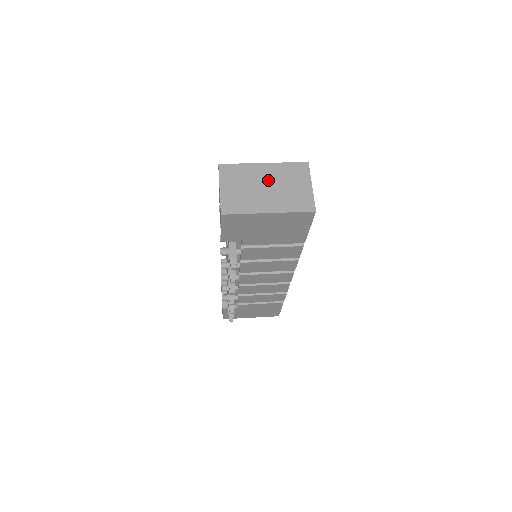
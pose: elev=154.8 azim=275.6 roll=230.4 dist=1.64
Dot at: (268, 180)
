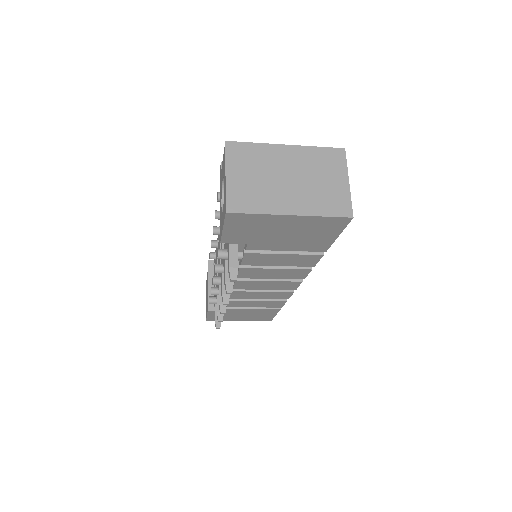
Dot at: (291, 169)
